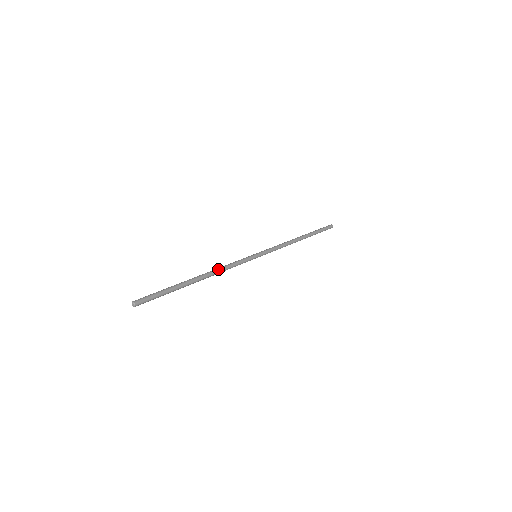
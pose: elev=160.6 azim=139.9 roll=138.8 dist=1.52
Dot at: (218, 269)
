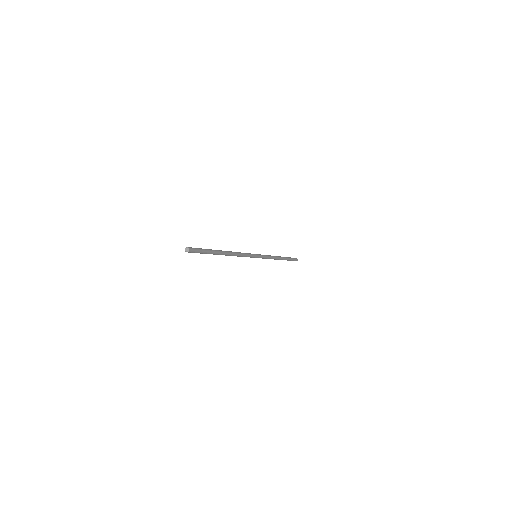
Dot at: (234, 252)
